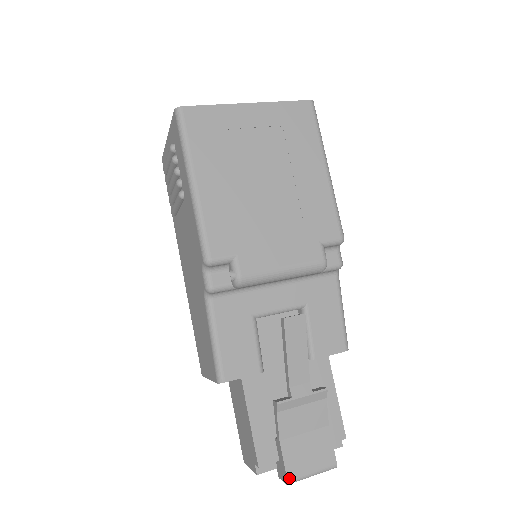
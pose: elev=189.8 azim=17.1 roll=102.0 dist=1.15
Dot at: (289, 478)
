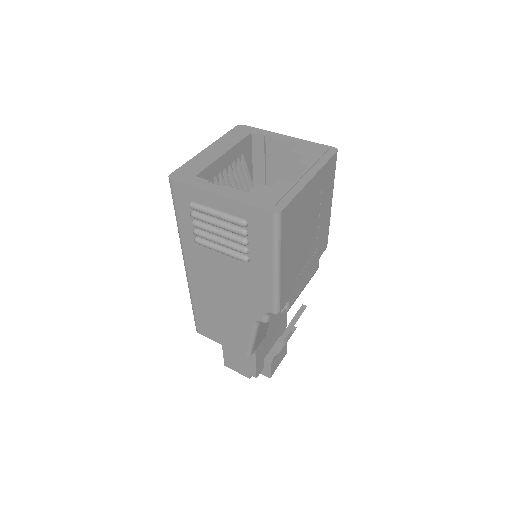
Dot at: occluded
